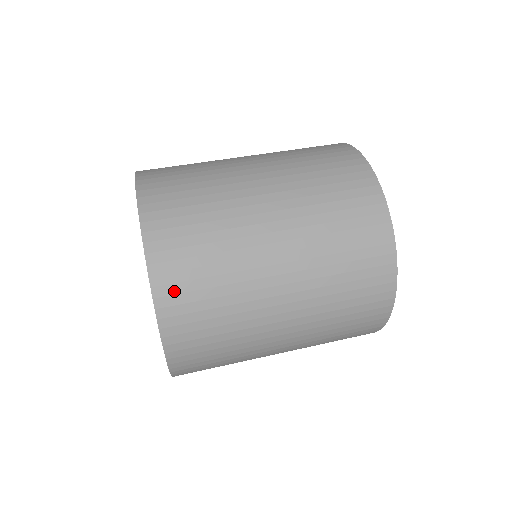
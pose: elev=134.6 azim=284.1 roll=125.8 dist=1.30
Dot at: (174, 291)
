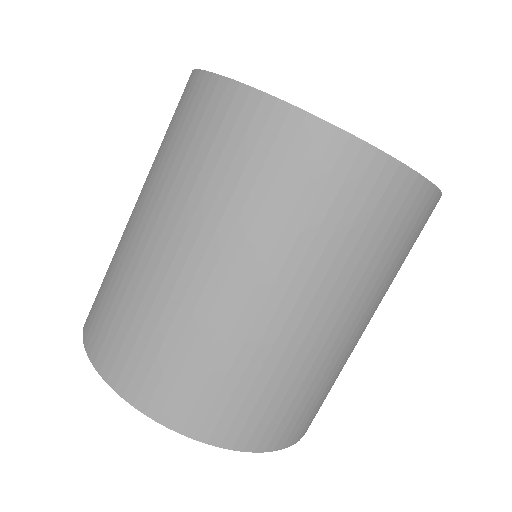
Dot at: occluded
